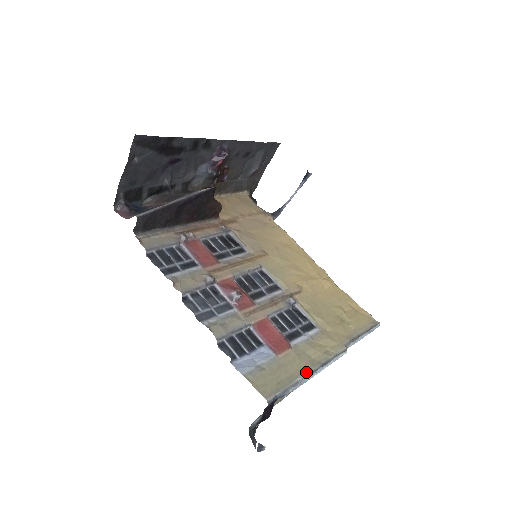
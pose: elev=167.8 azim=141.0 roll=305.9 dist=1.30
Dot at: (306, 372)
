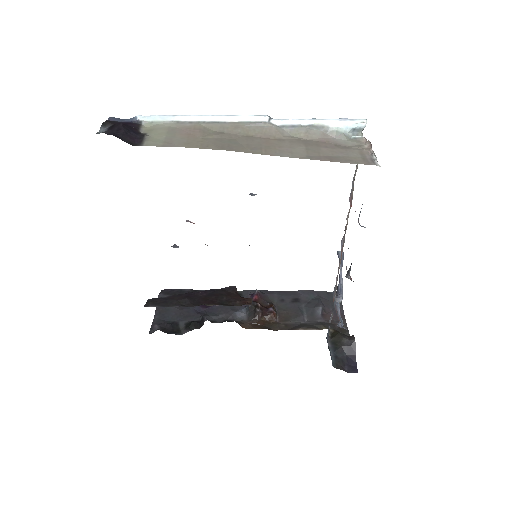
Dot at: occluded
